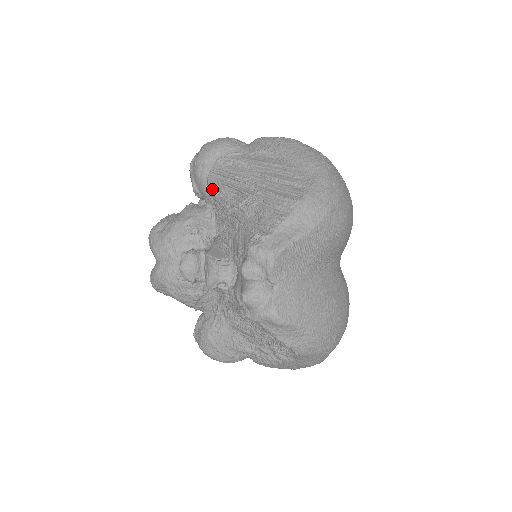
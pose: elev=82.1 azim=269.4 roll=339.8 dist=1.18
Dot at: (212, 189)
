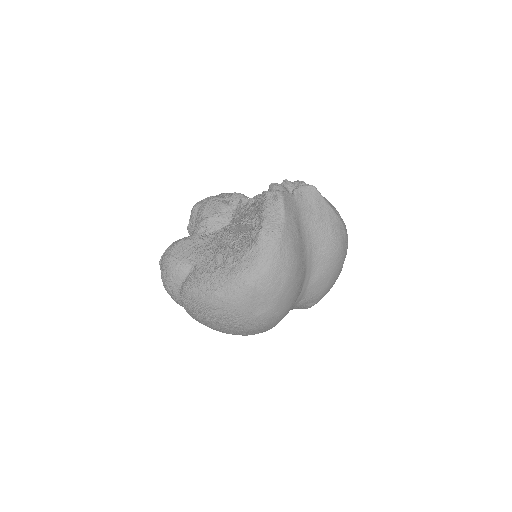
Dot at: occluded
